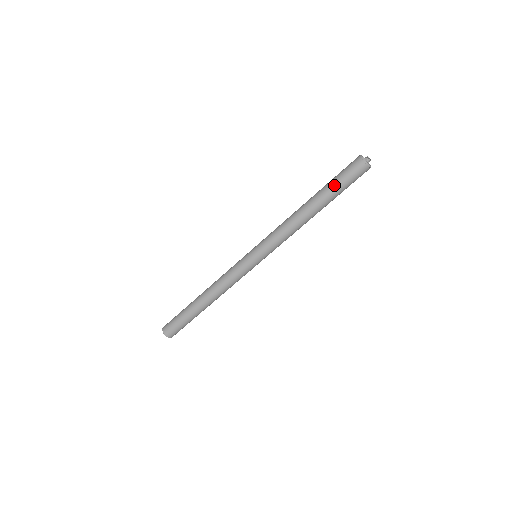
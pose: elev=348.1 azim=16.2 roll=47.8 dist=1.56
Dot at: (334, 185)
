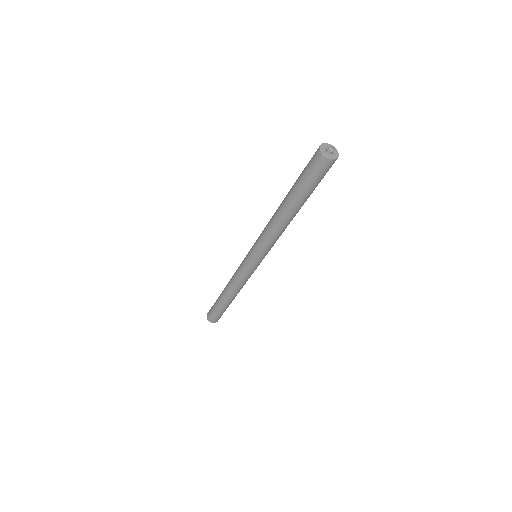
Dot at: (298, 184)
